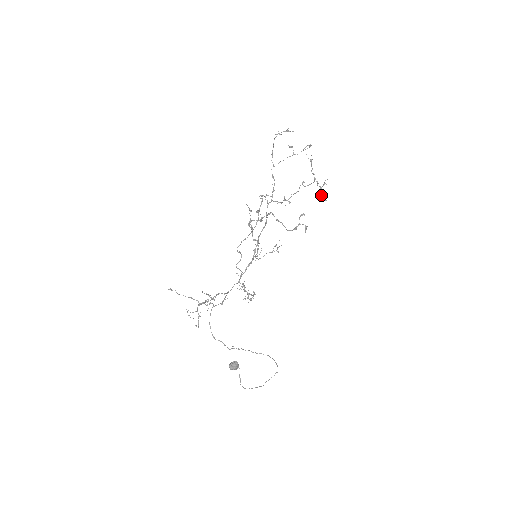
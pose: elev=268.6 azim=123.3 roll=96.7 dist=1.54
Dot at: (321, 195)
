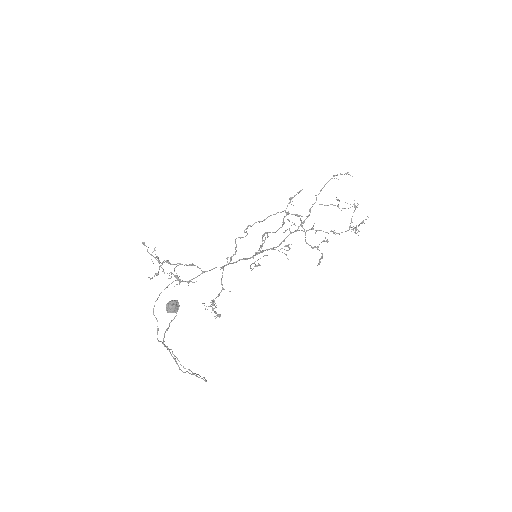
Dot at: occluded
